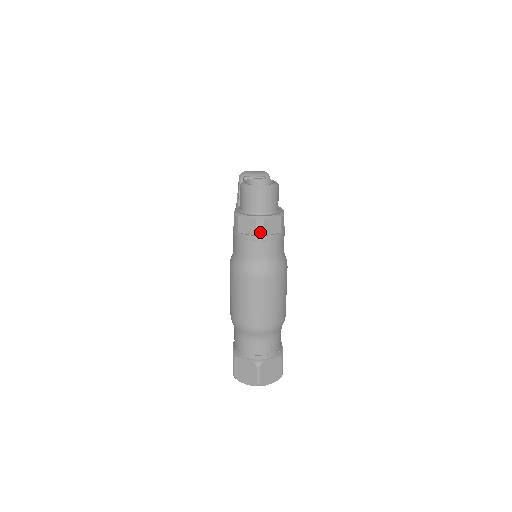
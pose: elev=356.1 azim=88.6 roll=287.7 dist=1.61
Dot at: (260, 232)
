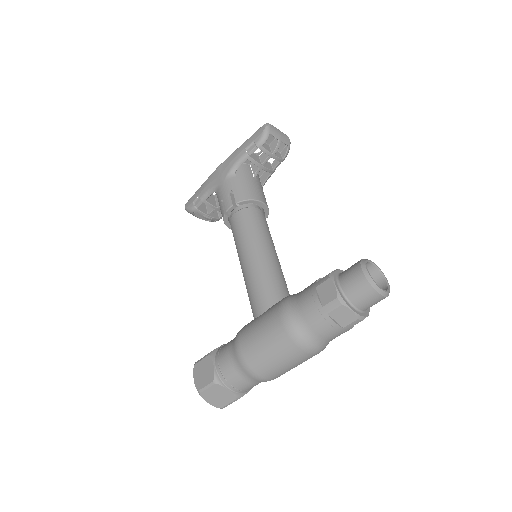
Dot at: (349, 327)
